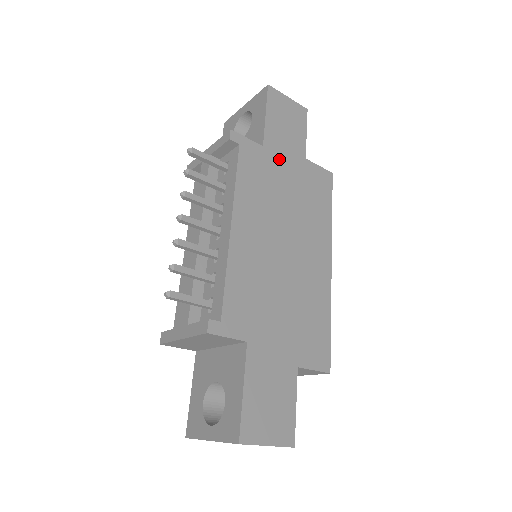
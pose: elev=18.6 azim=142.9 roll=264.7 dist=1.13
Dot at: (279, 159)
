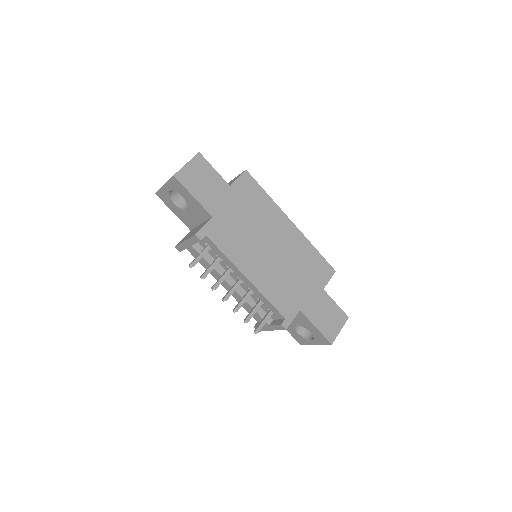
Dot at: (224, 210)
